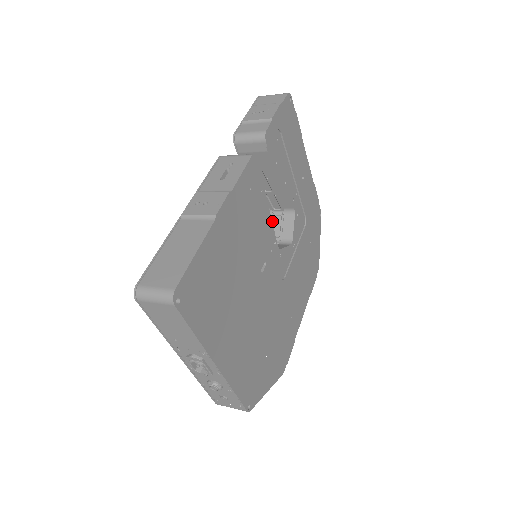
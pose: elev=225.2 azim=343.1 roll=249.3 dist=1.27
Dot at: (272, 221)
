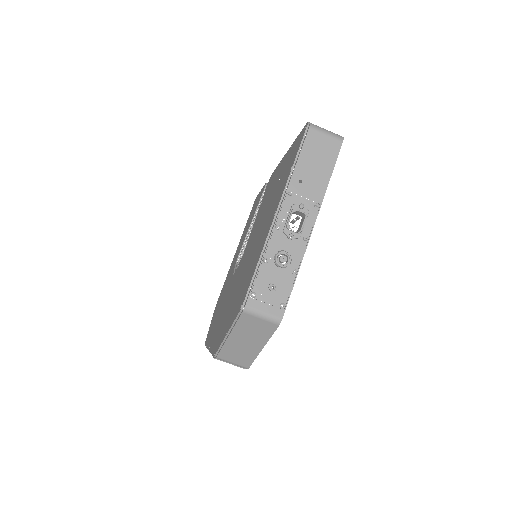
Dot at: occluded
